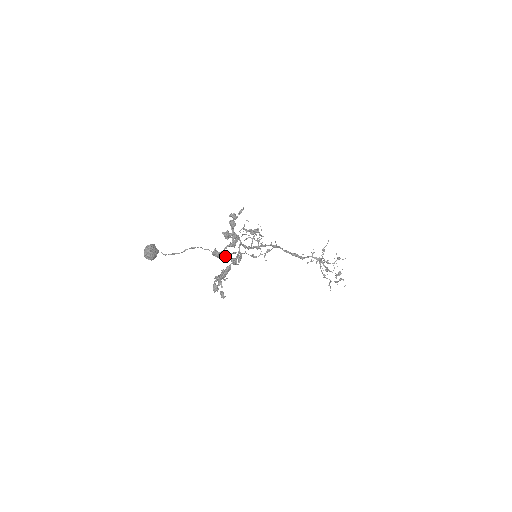
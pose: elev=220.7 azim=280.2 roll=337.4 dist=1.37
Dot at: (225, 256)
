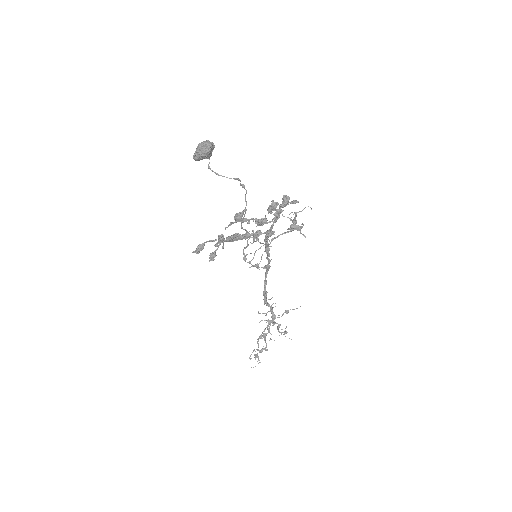
Dot at: (242, 227)
